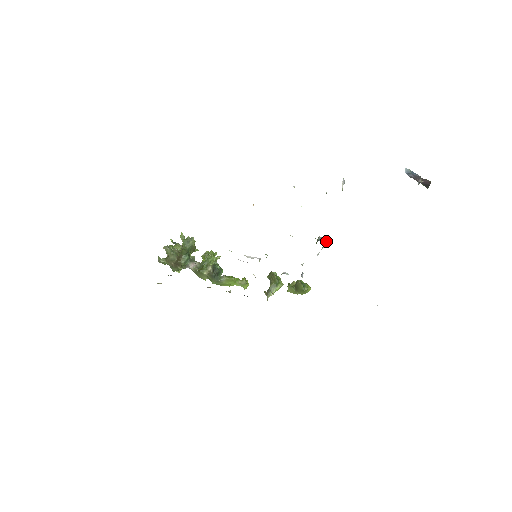
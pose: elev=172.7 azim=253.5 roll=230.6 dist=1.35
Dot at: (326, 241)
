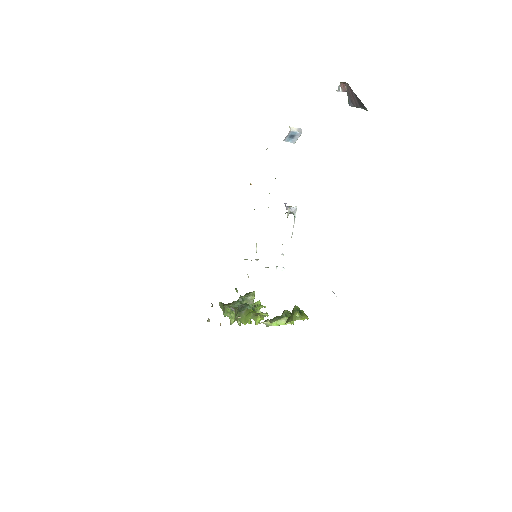
Dot at: (293, 208)
